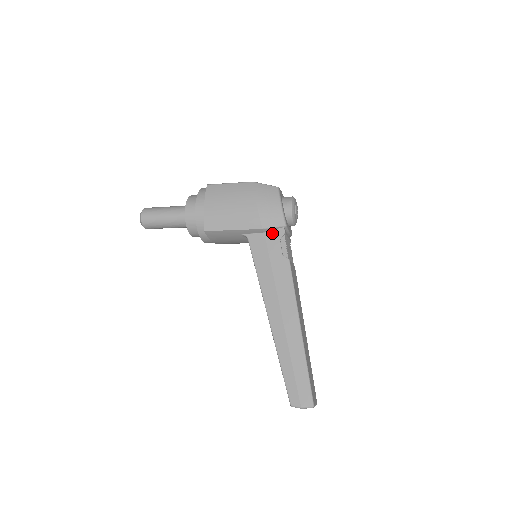
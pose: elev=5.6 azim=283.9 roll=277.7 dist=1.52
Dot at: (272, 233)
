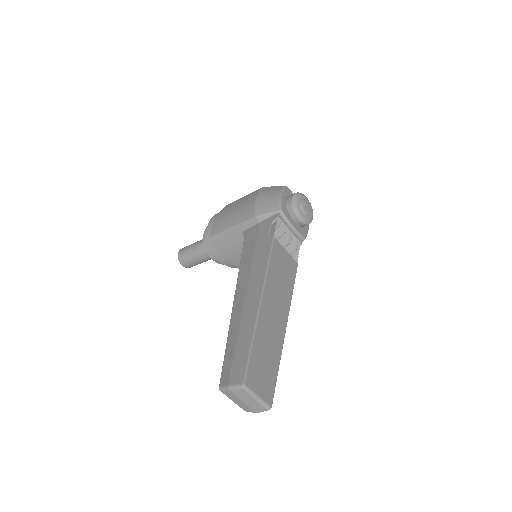
Dot at: (266, 220)
